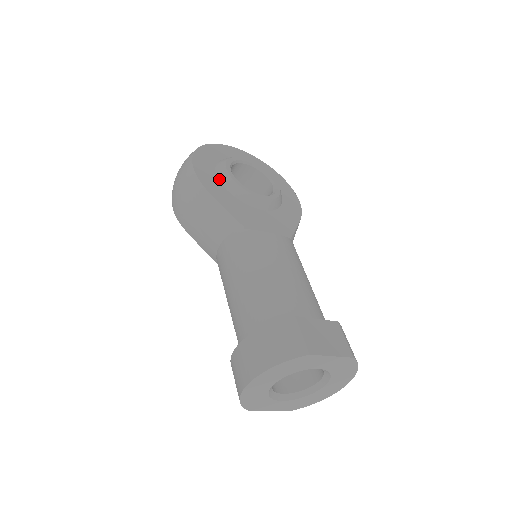
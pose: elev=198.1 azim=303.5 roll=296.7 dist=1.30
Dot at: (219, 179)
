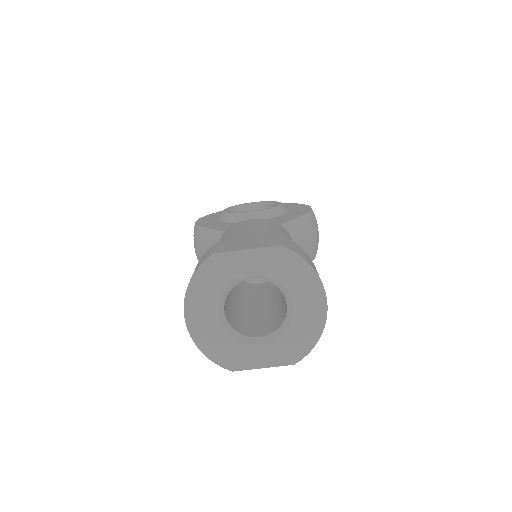
Dot at: (218, 220)
